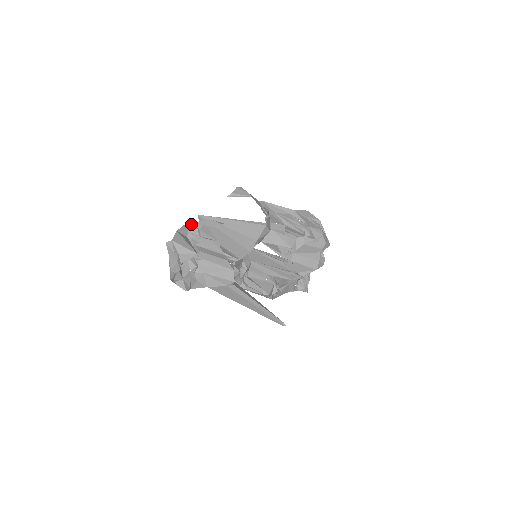
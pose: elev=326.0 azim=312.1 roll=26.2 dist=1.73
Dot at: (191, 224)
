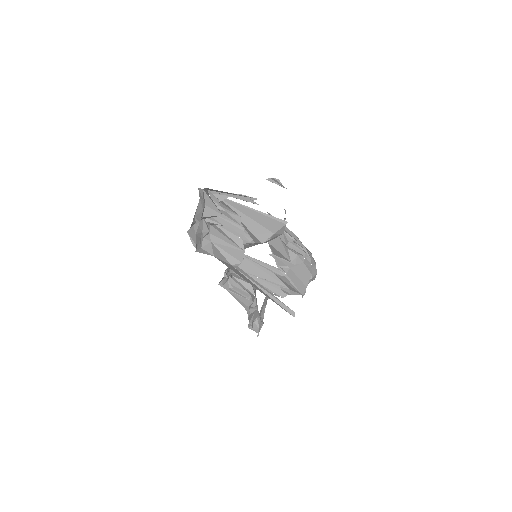
Dot at: (212, 193)
